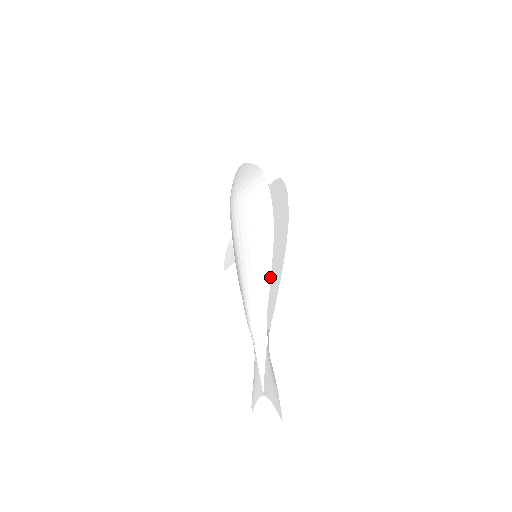
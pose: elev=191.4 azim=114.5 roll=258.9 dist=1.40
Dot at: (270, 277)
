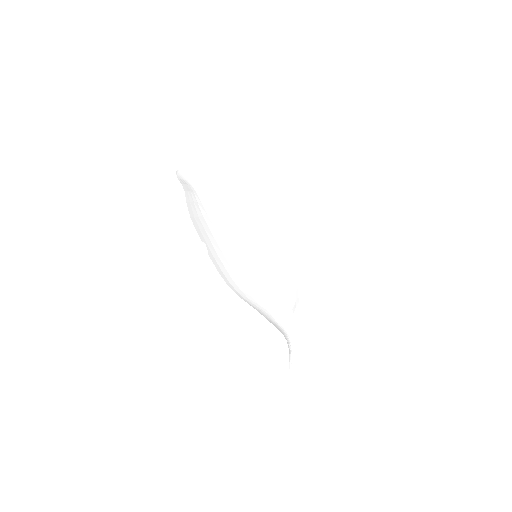
Dot at: (296, 271)
